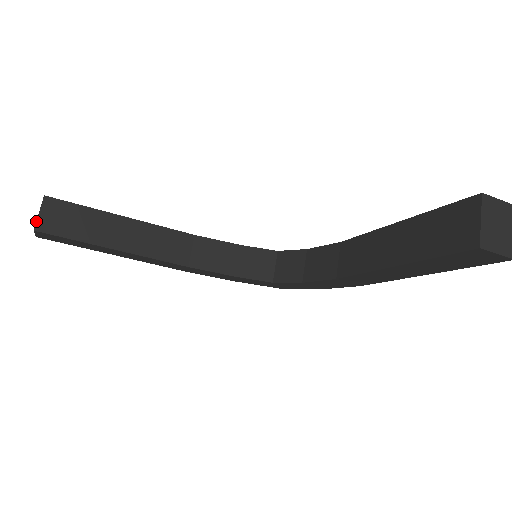
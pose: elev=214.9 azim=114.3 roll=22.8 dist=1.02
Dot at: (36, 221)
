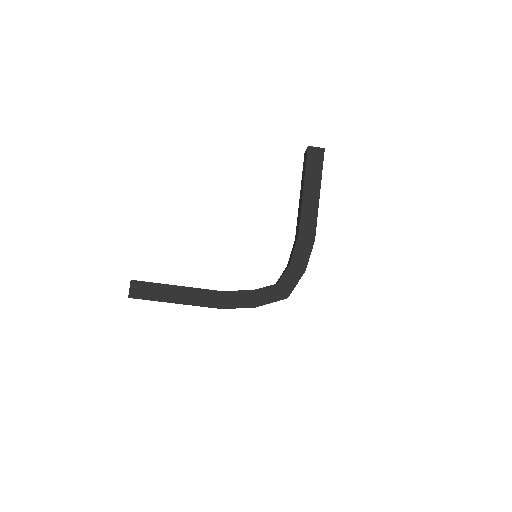
Dot at: occluded
